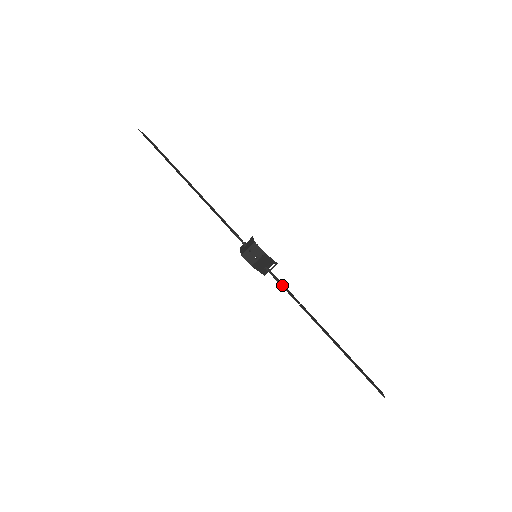
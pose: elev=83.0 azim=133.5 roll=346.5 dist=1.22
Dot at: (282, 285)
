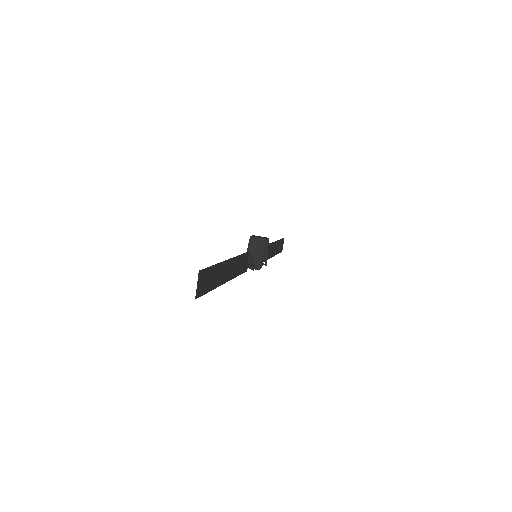
Dot at: (248, 256)
